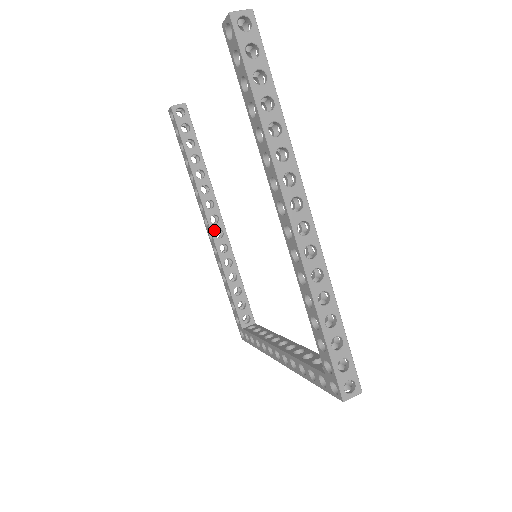
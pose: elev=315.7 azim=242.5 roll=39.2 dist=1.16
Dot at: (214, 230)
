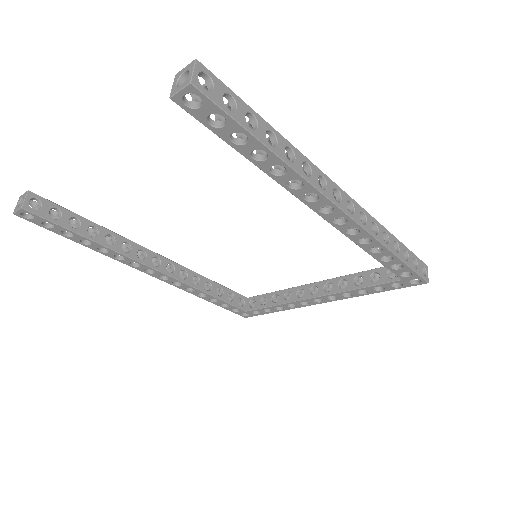
Dot at: (165, 270)
